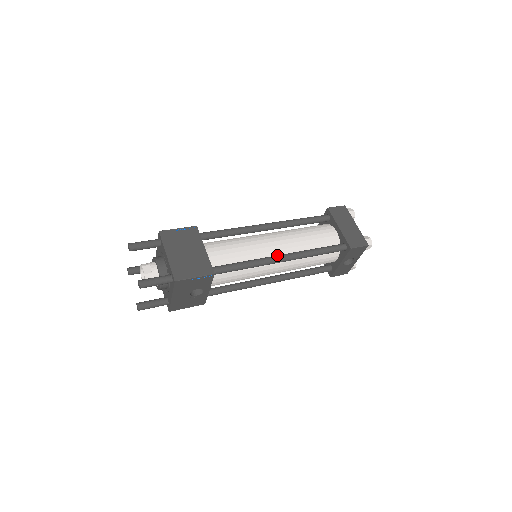
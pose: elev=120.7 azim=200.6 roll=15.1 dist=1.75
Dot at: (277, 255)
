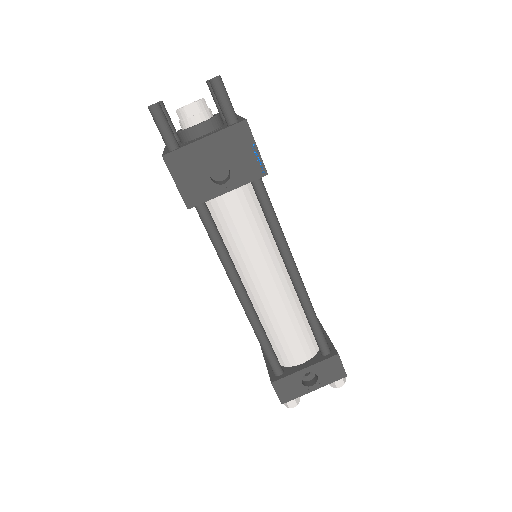
Dot at: occluded
